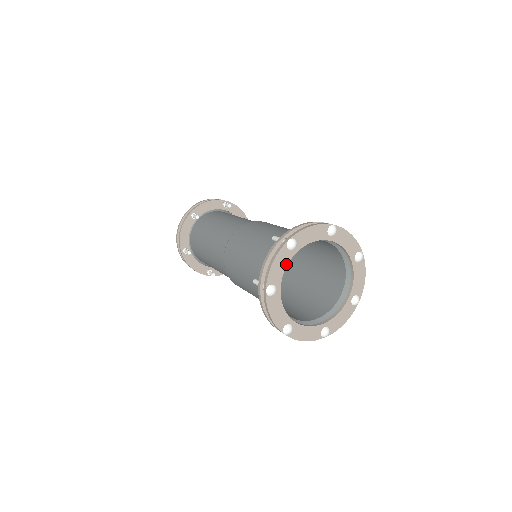
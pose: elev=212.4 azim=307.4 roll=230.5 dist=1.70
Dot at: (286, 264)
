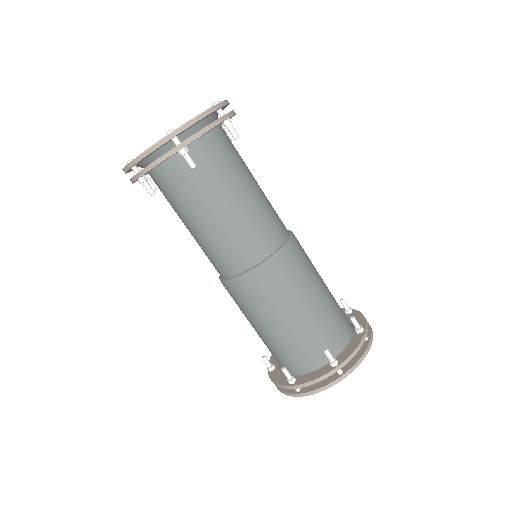
Dot at: occluded
